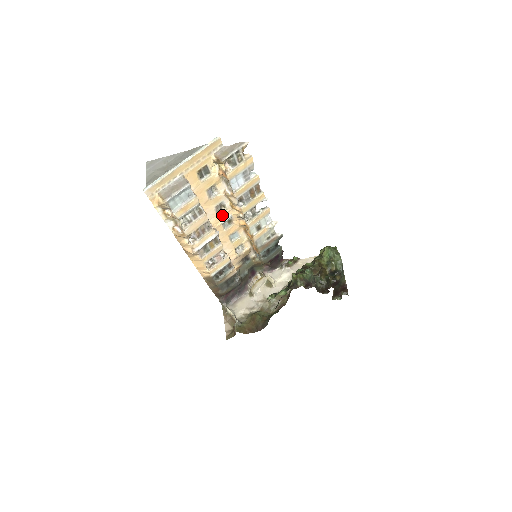
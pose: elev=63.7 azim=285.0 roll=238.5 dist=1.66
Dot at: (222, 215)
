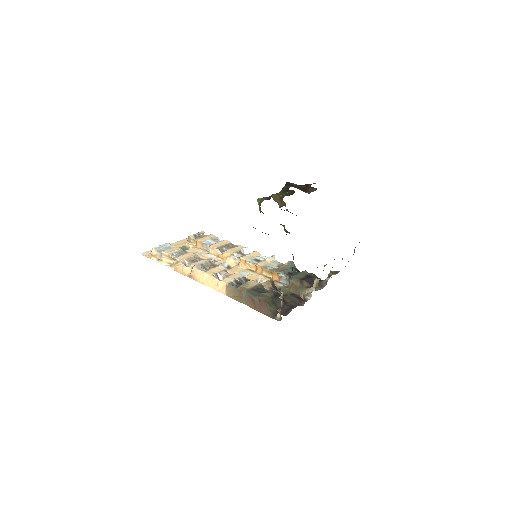
Dot at: (216, 263)
